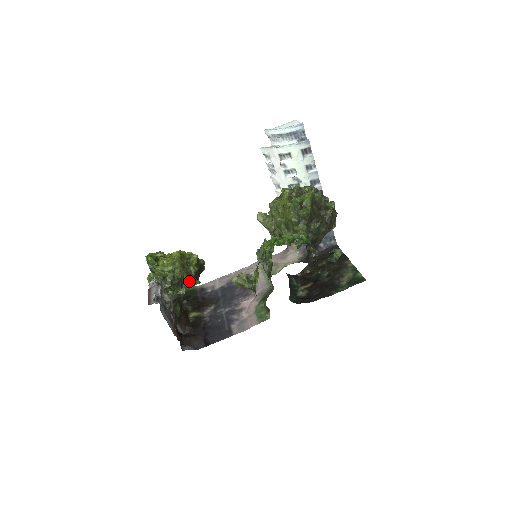
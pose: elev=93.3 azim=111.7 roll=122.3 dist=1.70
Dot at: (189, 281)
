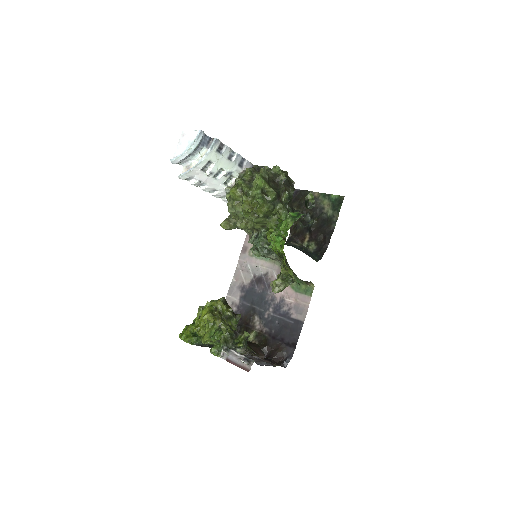
Dot at: (232, 322)
